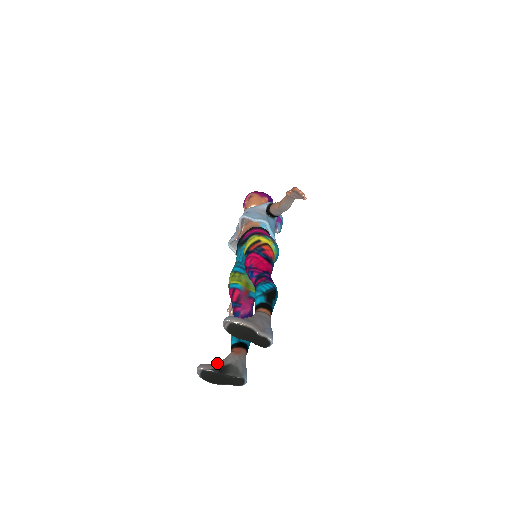
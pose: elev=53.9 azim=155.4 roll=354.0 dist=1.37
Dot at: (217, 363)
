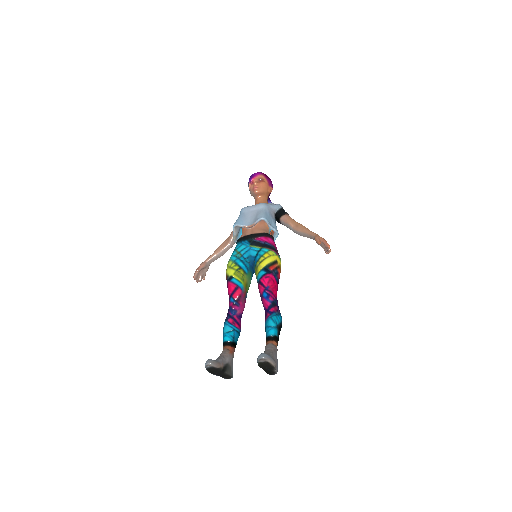
Dot at: (221, 361)
